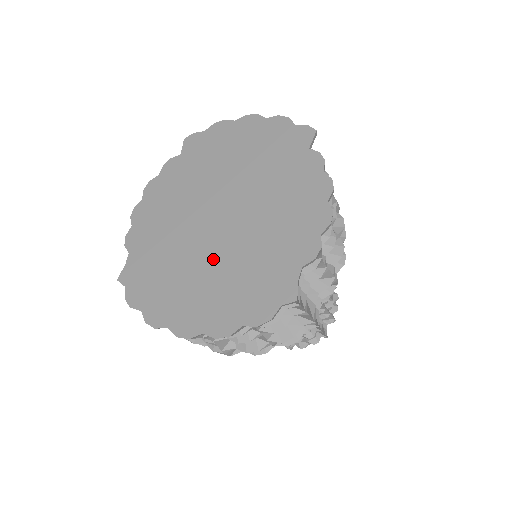
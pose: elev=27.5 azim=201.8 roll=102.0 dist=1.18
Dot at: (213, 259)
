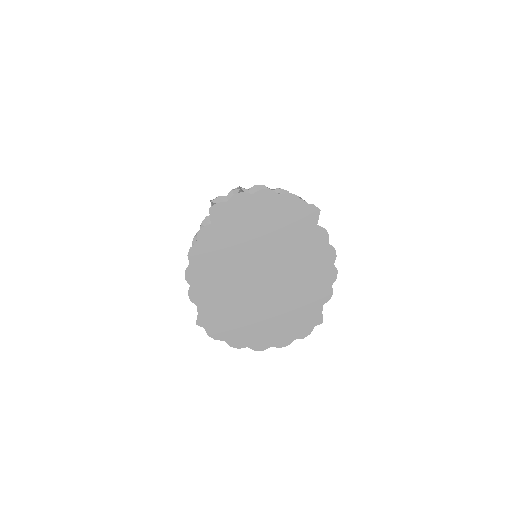
Dot at: (266, 305)
